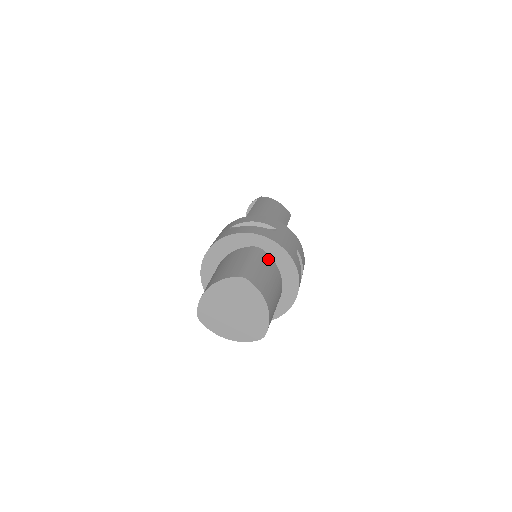
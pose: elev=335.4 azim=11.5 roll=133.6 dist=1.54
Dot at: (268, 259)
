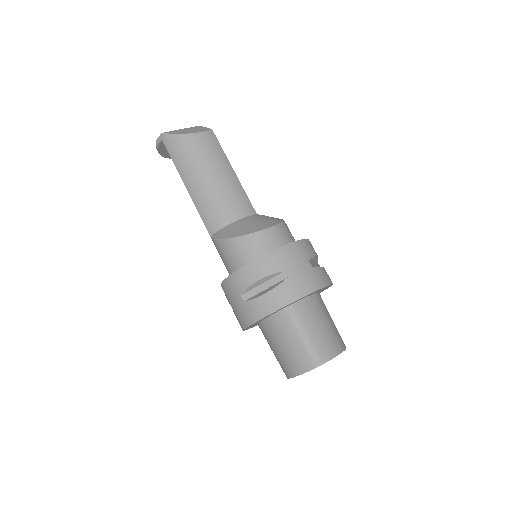
Dot at: (304, 307)
